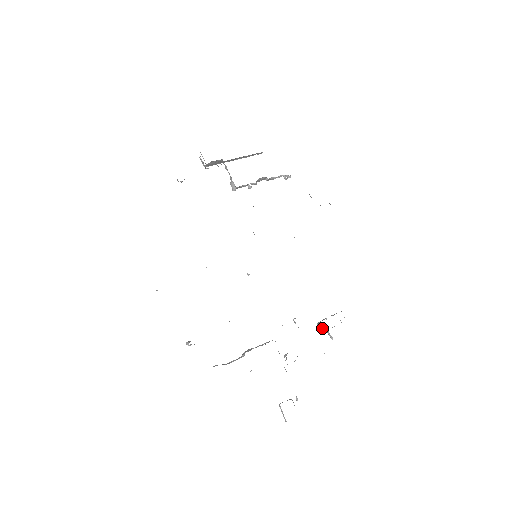
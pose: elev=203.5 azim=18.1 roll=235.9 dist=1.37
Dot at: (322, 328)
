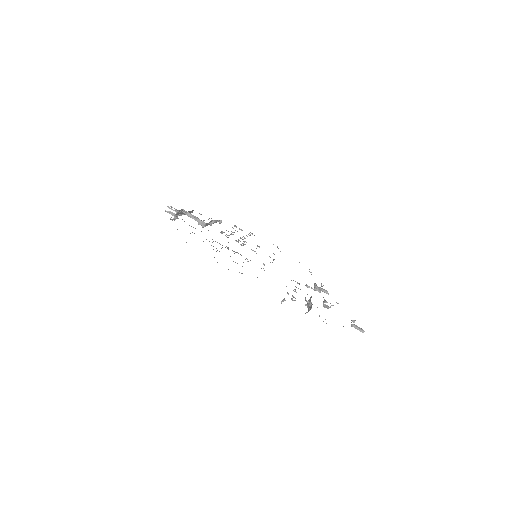
Dot at: (319, 290)
